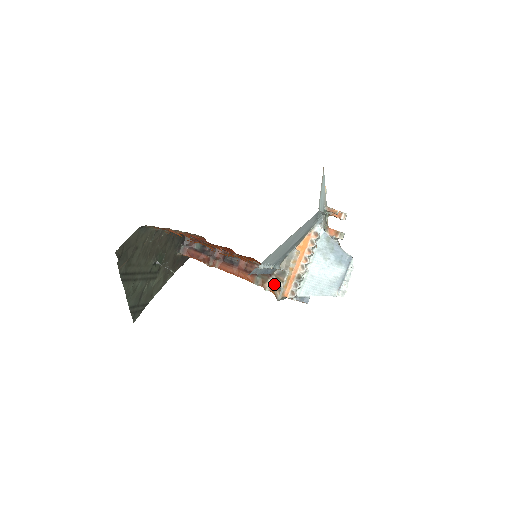
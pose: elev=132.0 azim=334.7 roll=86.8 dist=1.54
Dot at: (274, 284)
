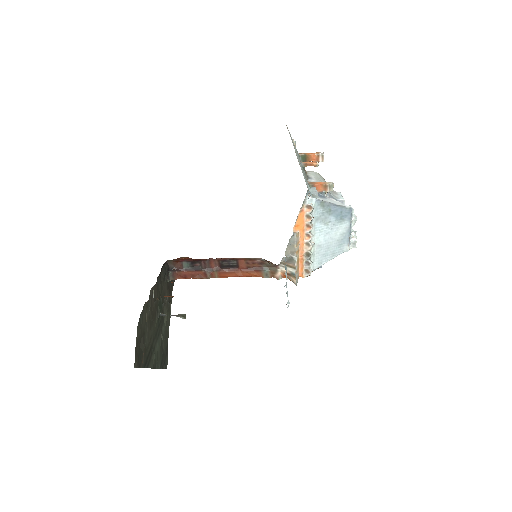
Dot at: occluded
